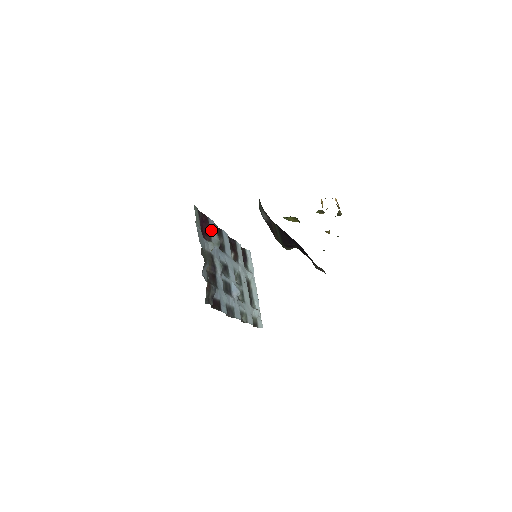
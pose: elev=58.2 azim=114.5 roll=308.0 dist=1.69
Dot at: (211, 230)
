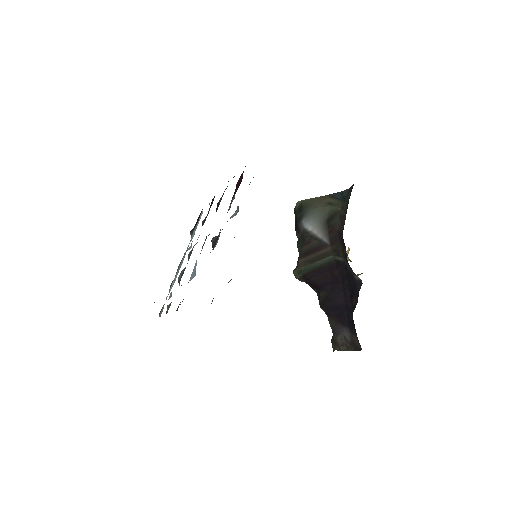
Dot at: occluded
